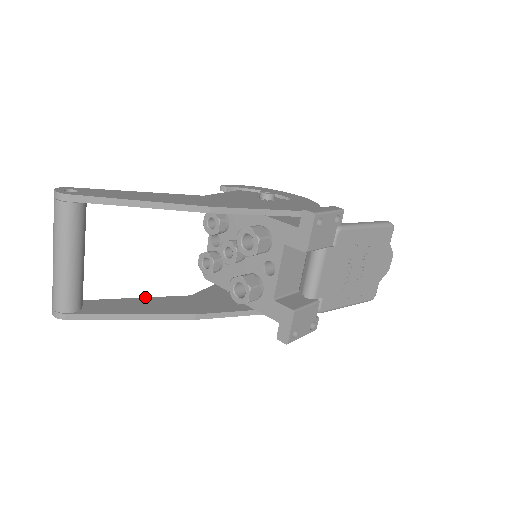
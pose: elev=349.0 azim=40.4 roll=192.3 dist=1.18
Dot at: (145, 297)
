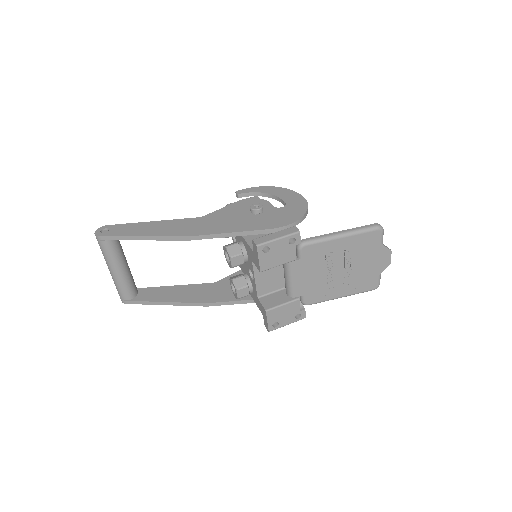
Dot at: (181, 285)
